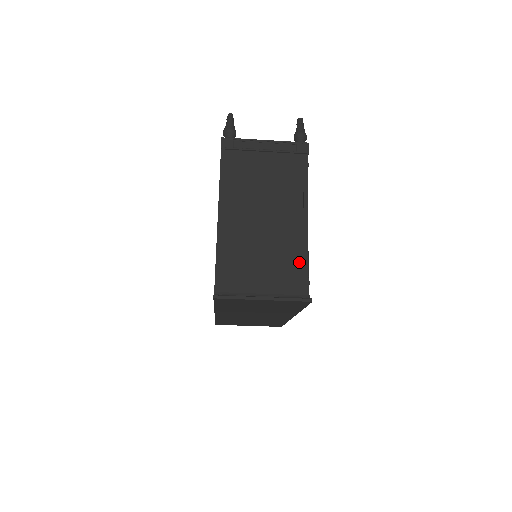
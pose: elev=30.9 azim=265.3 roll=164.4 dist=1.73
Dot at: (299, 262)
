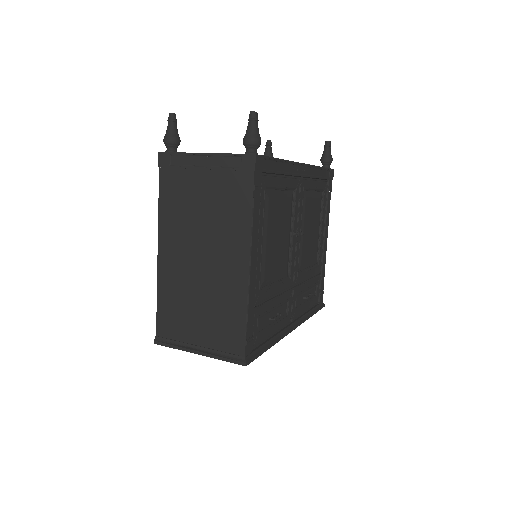
Dot at: (237, 316)
